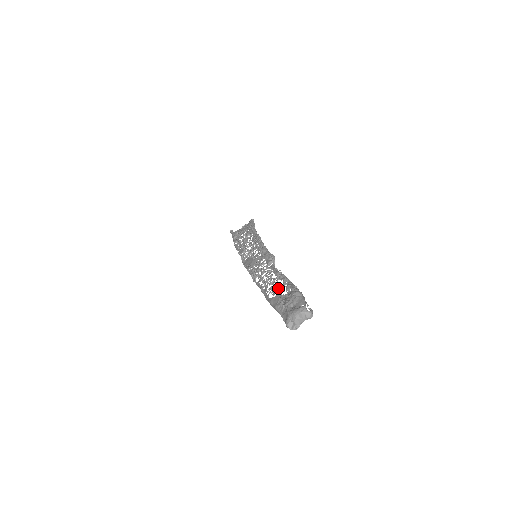
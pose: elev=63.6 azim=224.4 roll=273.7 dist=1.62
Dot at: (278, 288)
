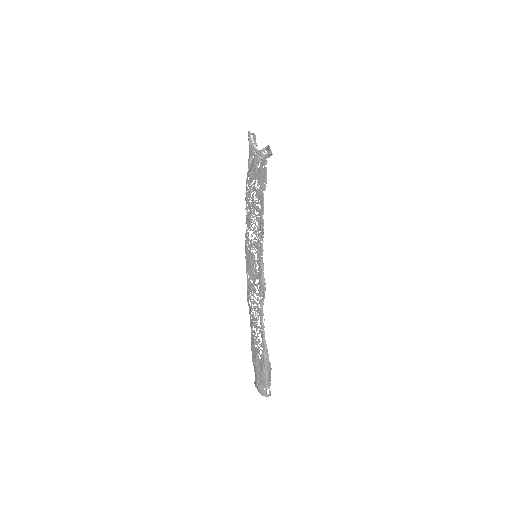
Dot at: (258, 343)
